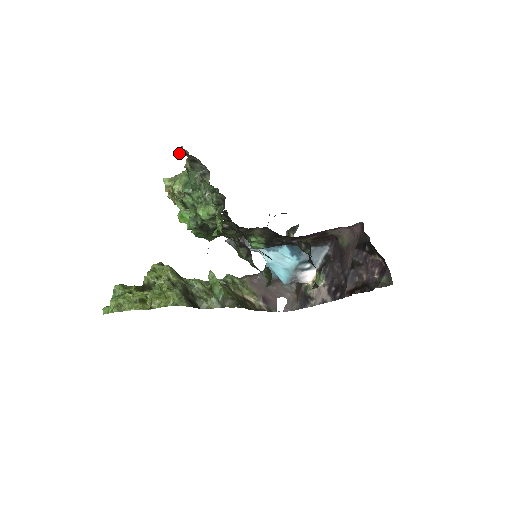
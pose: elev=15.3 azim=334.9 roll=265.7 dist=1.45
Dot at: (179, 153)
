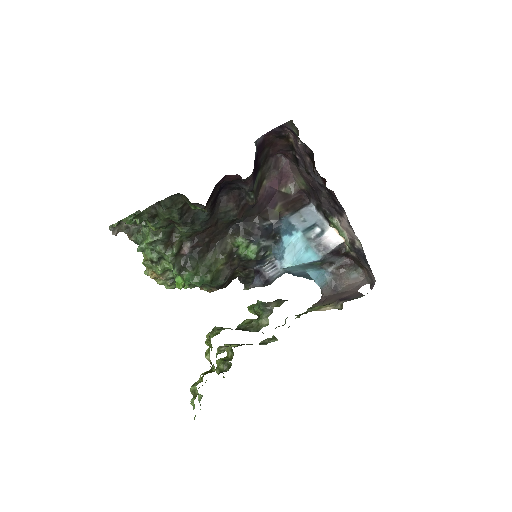
Dot at: (112, 231)
